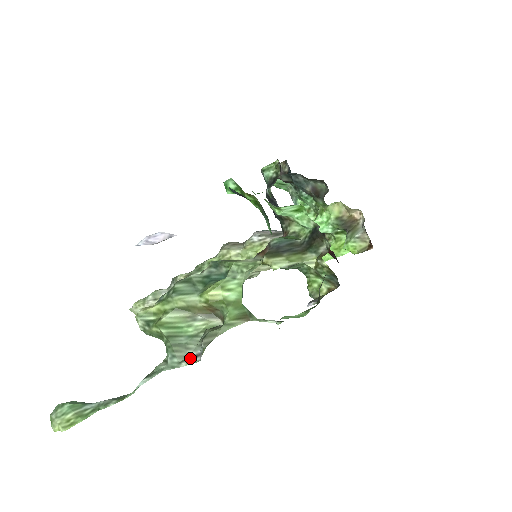
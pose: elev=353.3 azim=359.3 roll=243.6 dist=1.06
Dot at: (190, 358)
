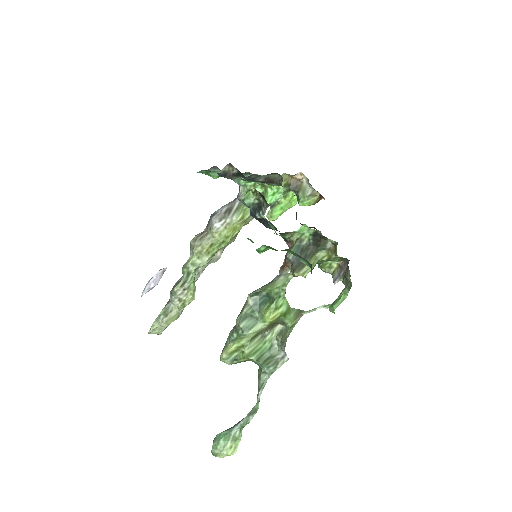
Dot at: (280, 361)
